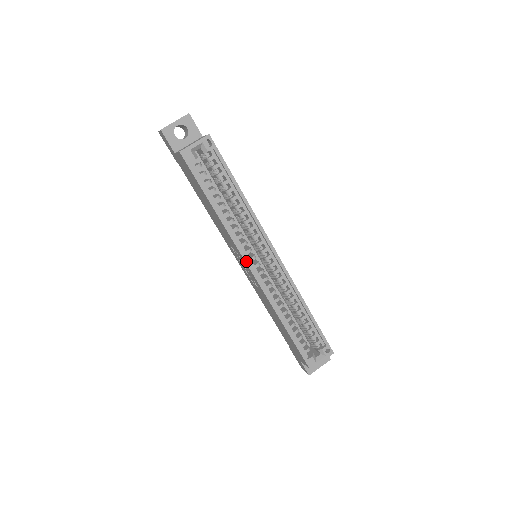
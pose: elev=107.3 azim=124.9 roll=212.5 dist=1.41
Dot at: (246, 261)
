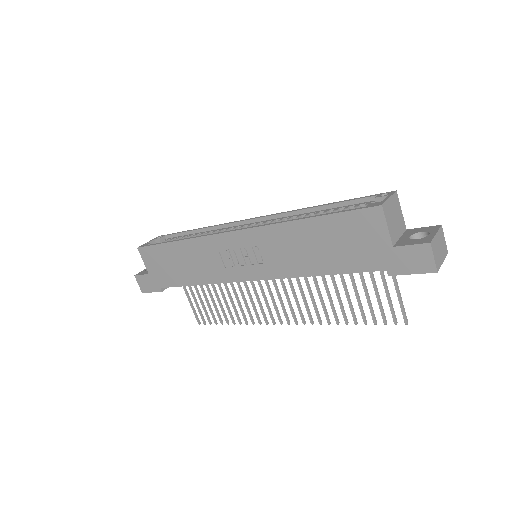
Dot at: (223, 233)
